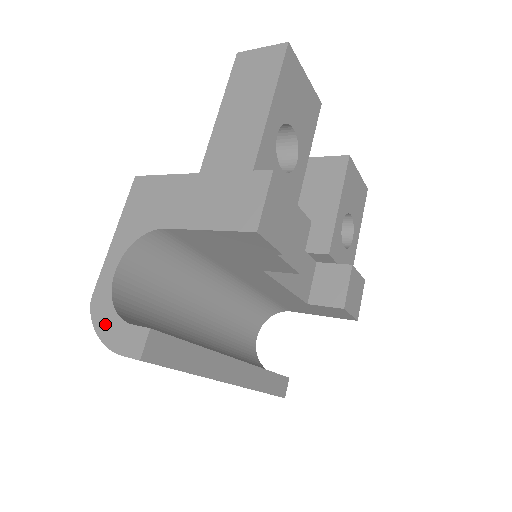
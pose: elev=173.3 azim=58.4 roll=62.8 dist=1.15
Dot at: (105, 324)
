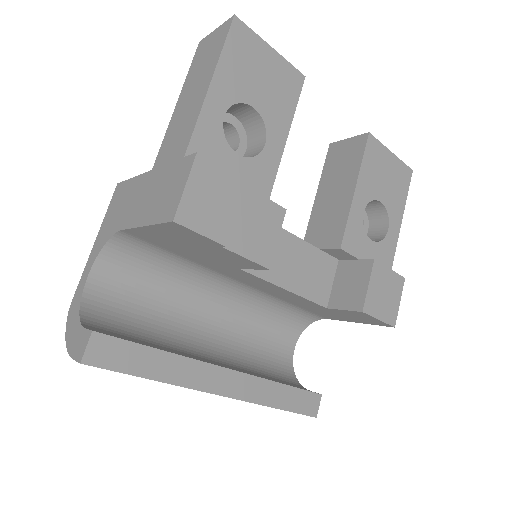
Dot at: (71, 328)
